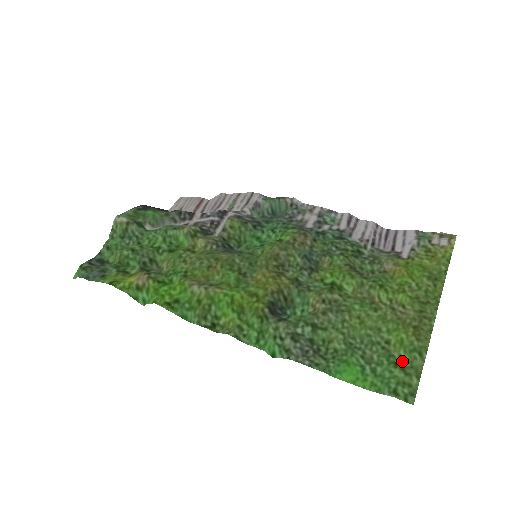
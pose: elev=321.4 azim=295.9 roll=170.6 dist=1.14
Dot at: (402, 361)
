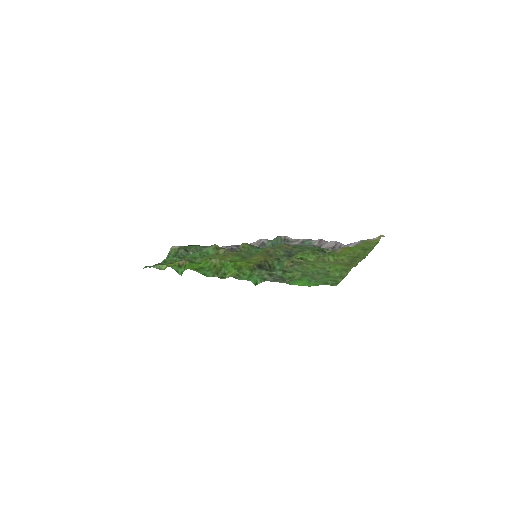
Dot at: (335, 276)
